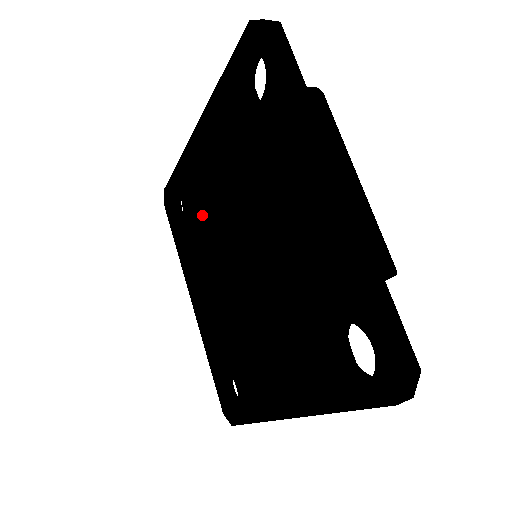
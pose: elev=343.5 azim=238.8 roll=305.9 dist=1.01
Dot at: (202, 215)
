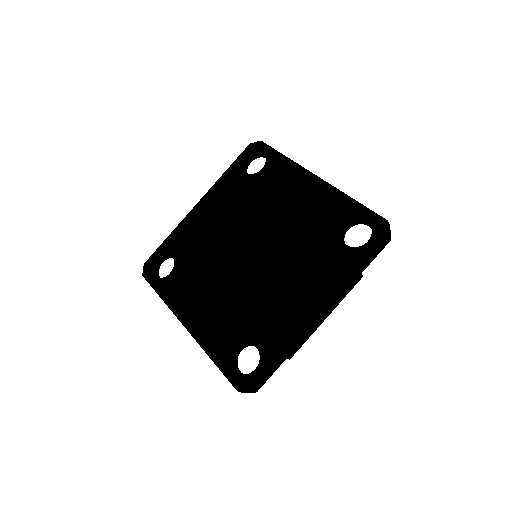
Dot at: (195, 259)
